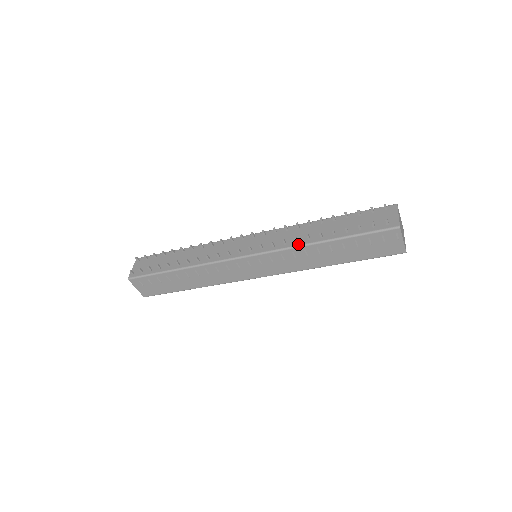
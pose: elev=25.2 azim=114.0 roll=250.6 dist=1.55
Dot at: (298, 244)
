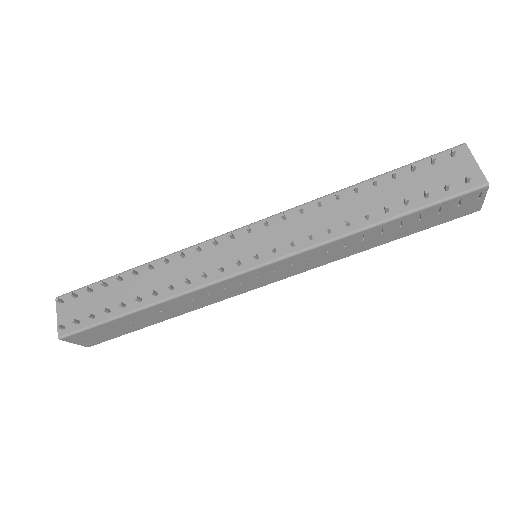
Dot at: (333, 236)
